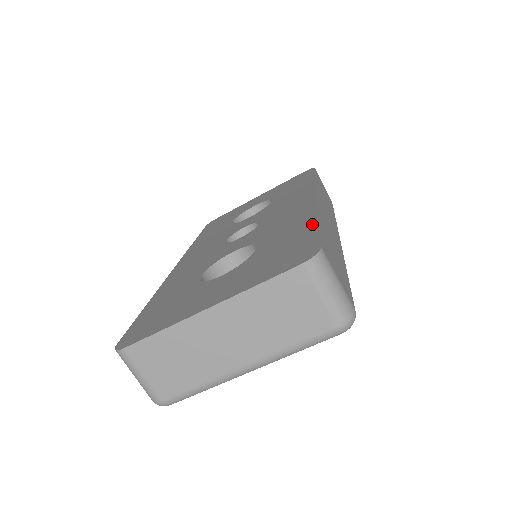
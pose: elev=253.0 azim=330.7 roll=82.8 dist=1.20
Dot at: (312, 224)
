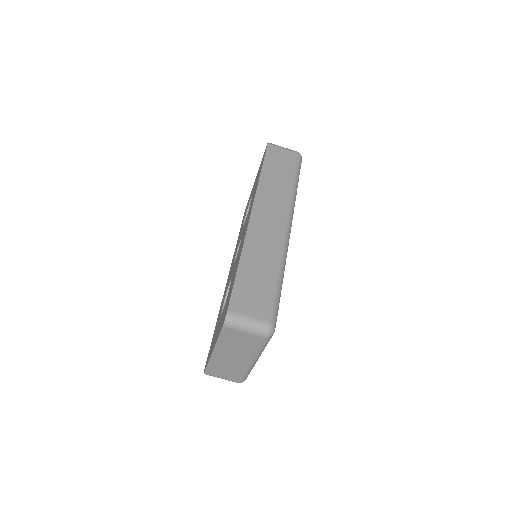
Dot at: (236, 271)
